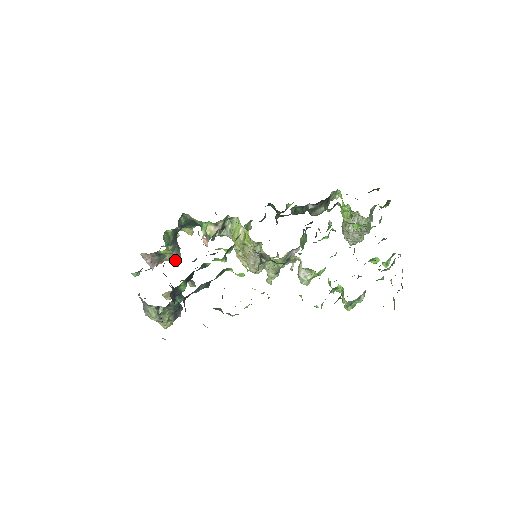
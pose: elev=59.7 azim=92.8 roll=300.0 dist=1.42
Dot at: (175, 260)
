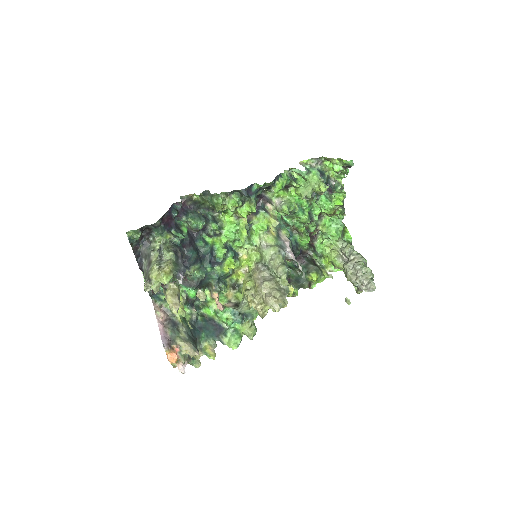
Dot at: (189, 324)
